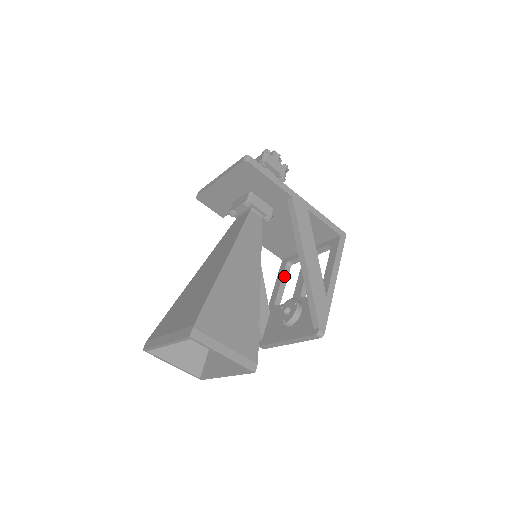
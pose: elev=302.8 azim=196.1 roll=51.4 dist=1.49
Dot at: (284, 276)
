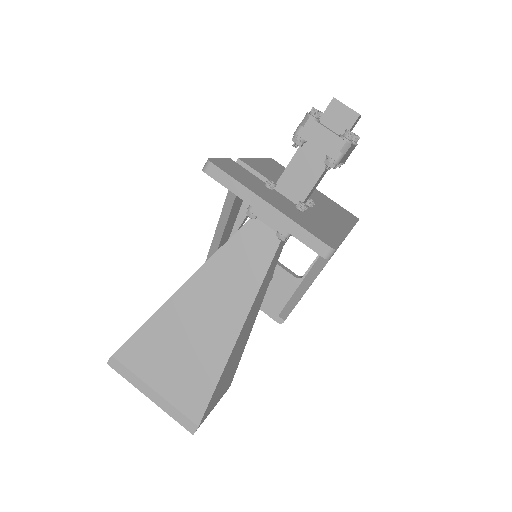
Dot at: occluded
